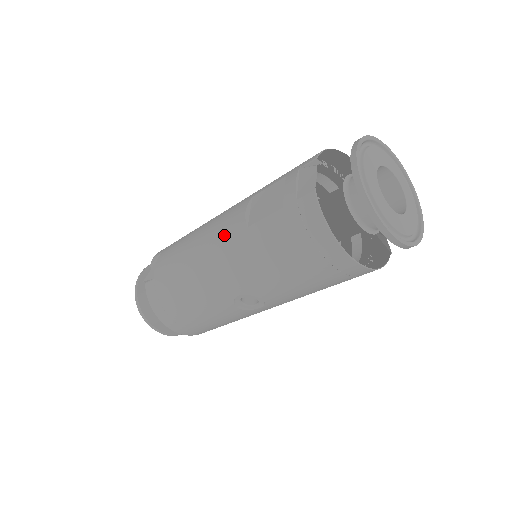
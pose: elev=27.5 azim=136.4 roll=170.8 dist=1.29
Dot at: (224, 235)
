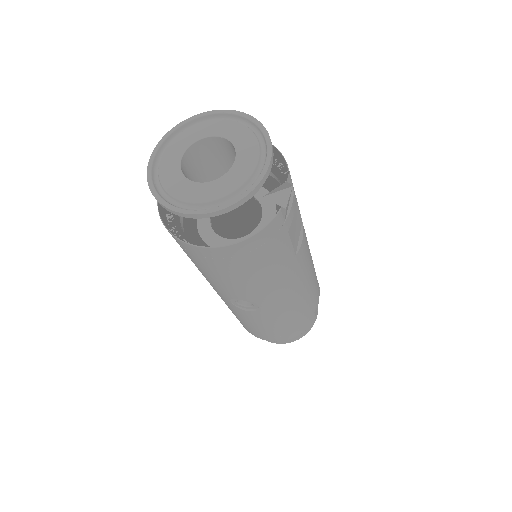
Dot at: occluded
